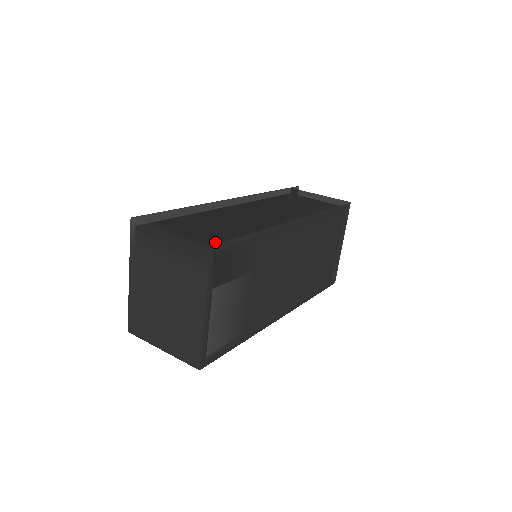
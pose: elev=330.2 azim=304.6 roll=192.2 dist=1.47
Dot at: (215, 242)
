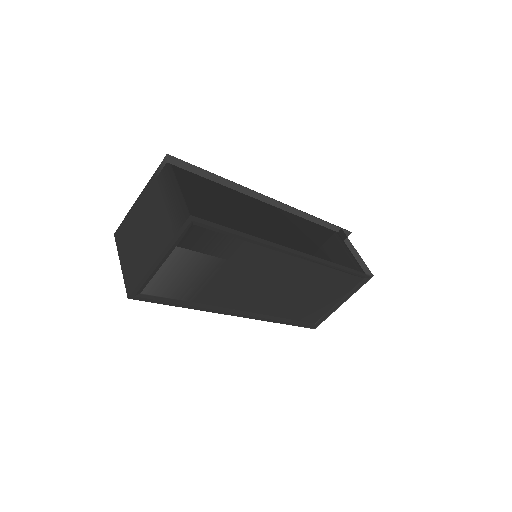
Dot at: (198, 215)
